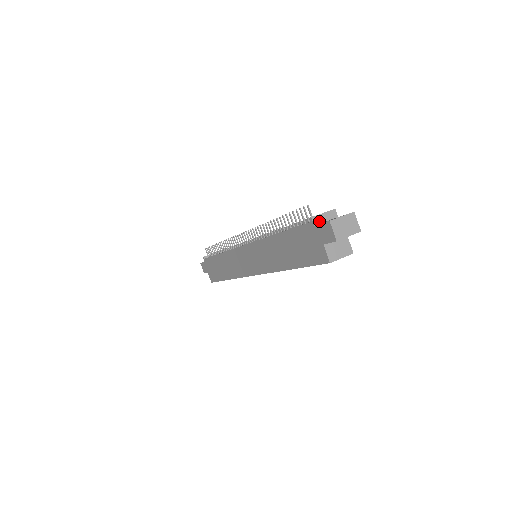
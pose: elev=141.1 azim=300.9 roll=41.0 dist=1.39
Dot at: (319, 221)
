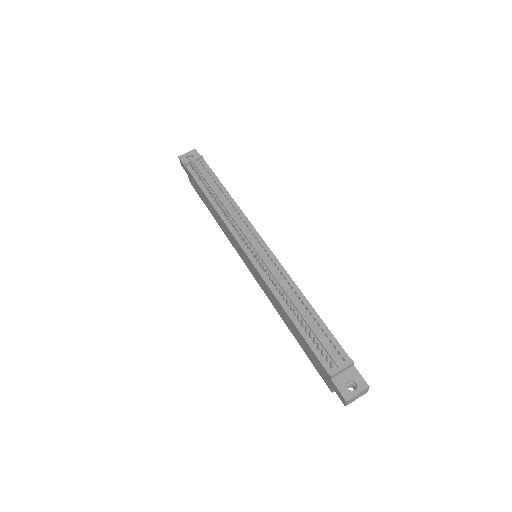
Dot at: (336, 375)
